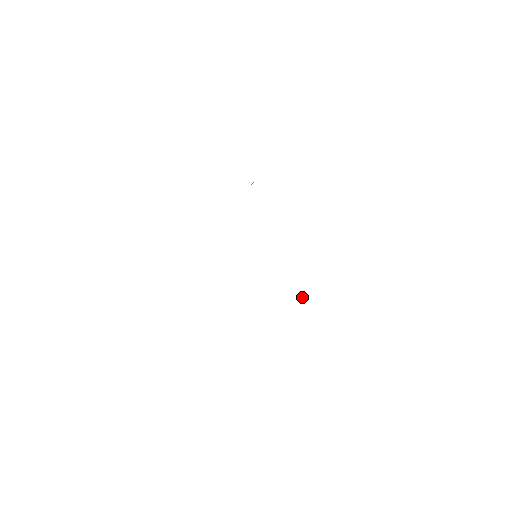
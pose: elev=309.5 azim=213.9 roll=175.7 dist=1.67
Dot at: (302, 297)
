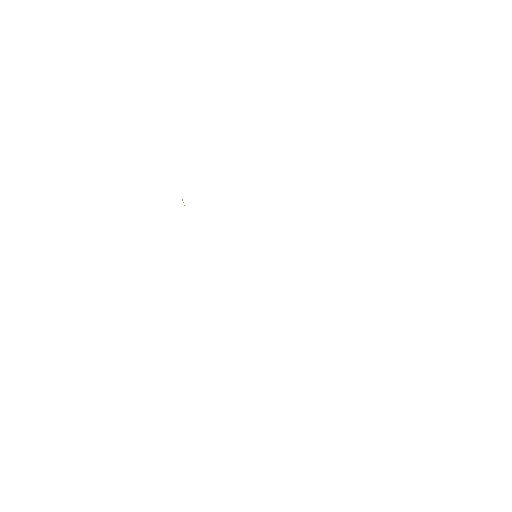
Dot at: occluded
